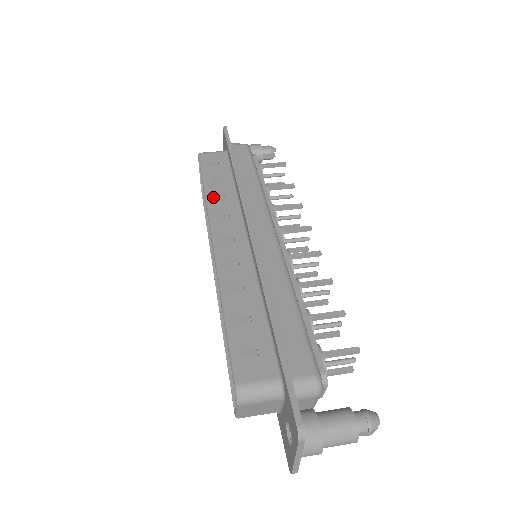
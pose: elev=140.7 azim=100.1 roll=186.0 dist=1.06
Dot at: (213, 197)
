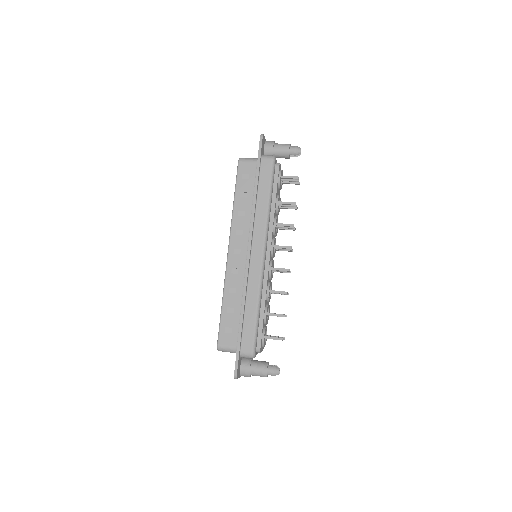
Dot at: (237, 212)
